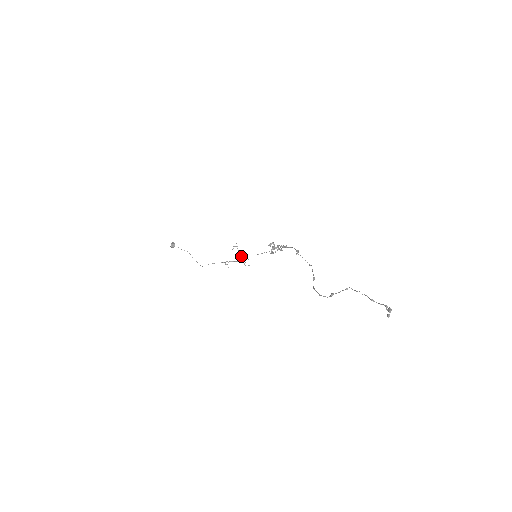
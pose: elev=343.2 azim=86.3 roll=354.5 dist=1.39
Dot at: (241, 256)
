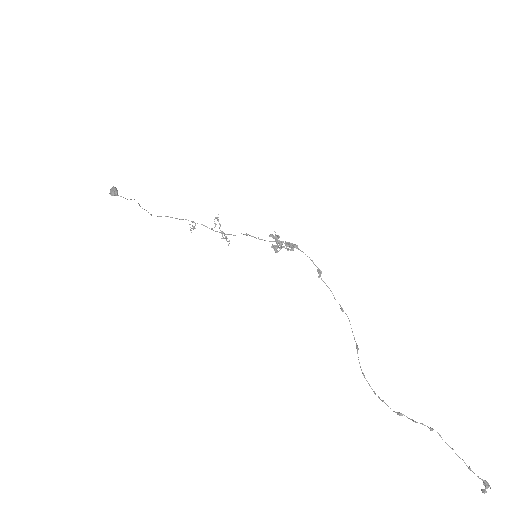
Dot at: (225, 236)
